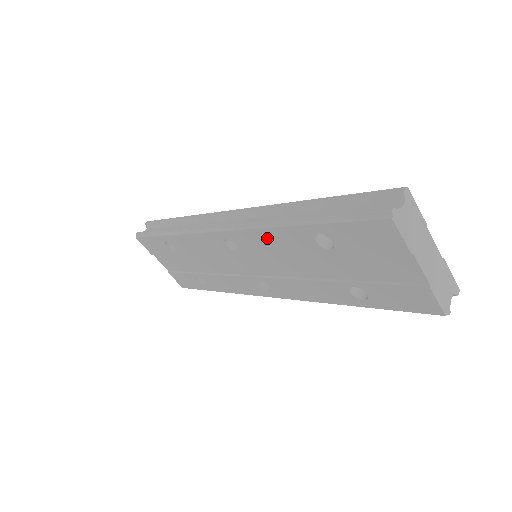
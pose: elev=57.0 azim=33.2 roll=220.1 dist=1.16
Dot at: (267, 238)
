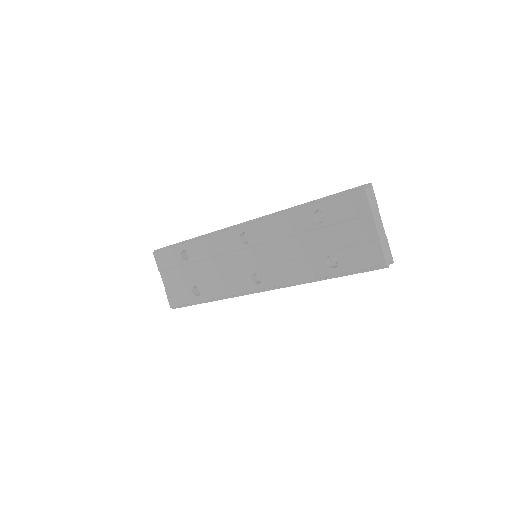
Dot at: (277, 224)
